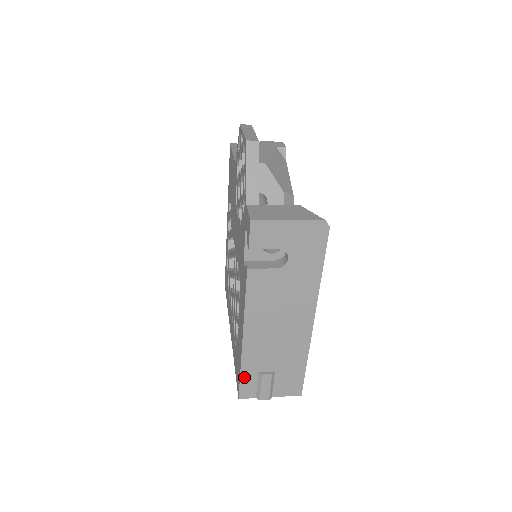
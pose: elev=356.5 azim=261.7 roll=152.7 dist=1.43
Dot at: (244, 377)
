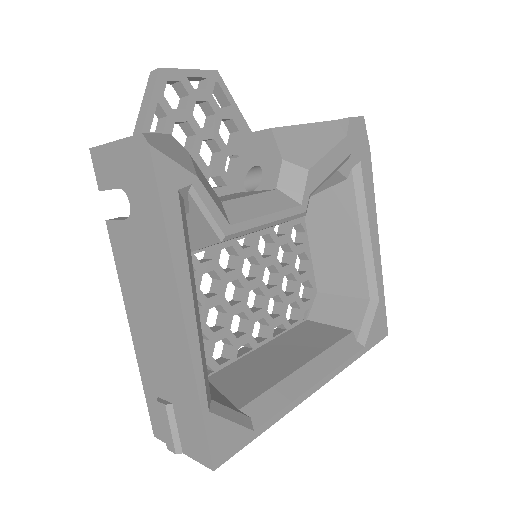
Dot at: (149, 399)
